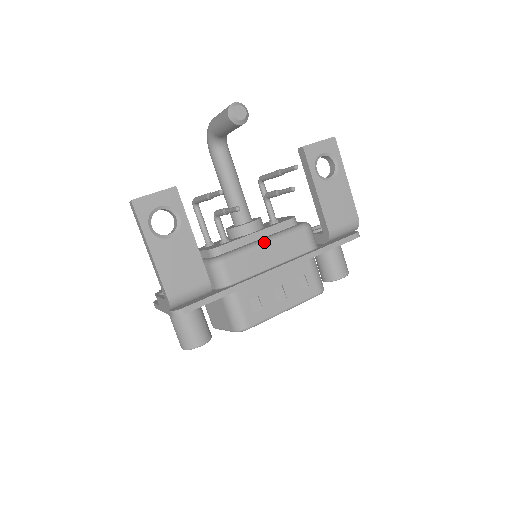
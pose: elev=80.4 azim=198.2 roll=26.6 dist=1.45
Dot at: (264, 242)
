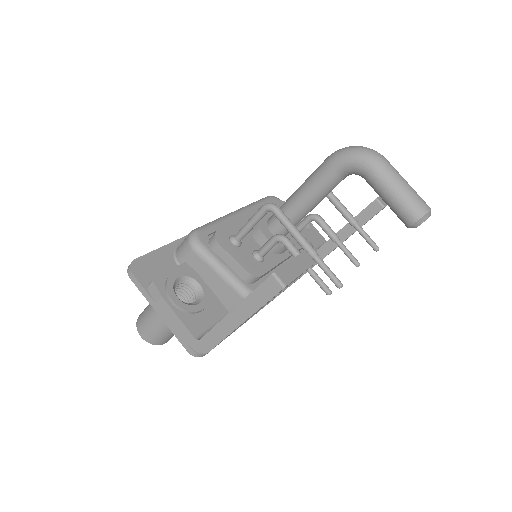
Dot at: occluded
